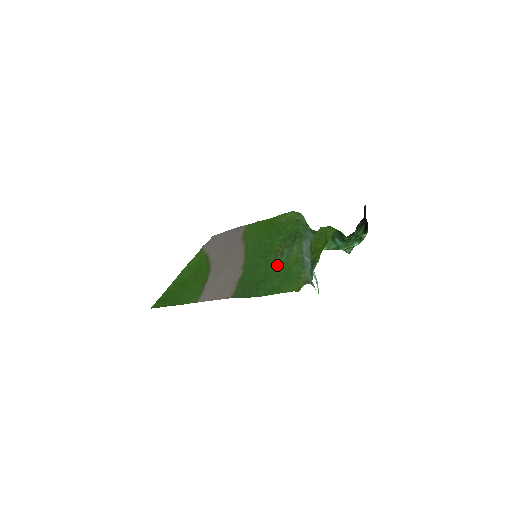
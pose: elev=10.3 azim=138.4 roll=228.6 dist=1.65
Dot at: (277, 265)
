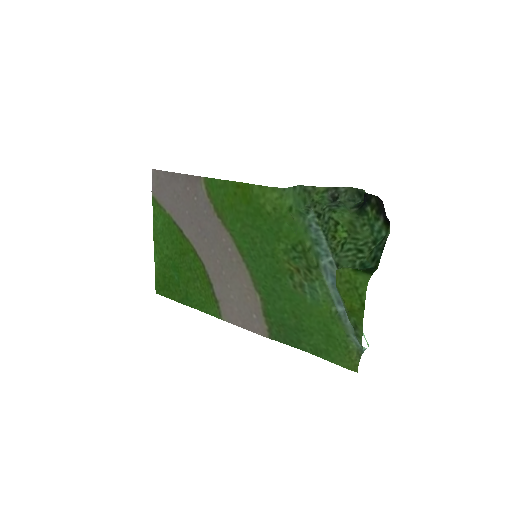
Dot at: (305, 308)
